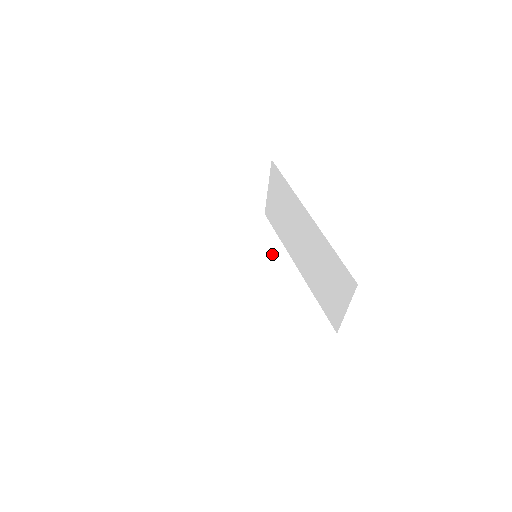
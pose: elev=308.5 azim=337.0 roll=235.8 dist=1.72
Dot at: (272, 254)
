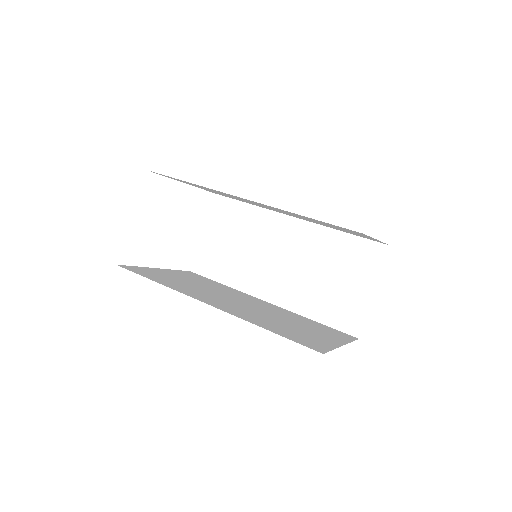
Dot at: (233, 292)
